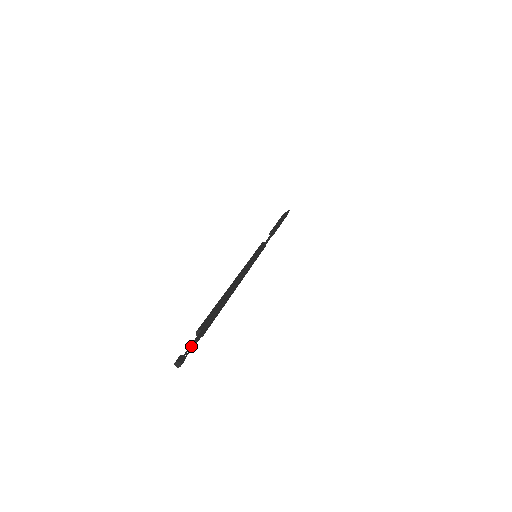
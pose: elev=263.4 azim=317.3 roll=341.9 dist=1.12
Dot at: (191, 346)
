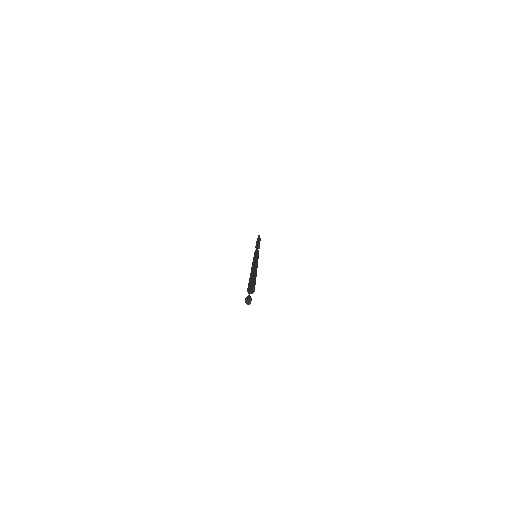
Dot at: occluded
